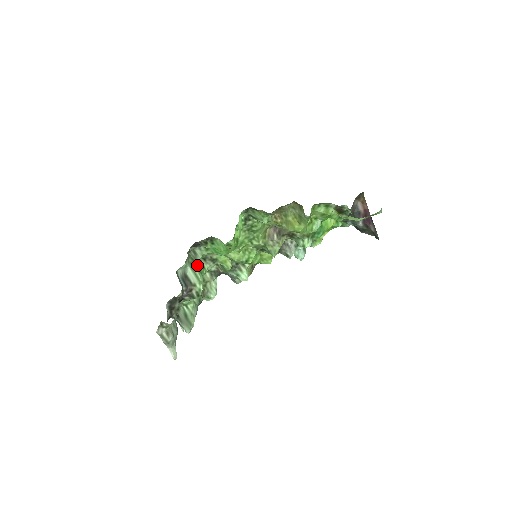
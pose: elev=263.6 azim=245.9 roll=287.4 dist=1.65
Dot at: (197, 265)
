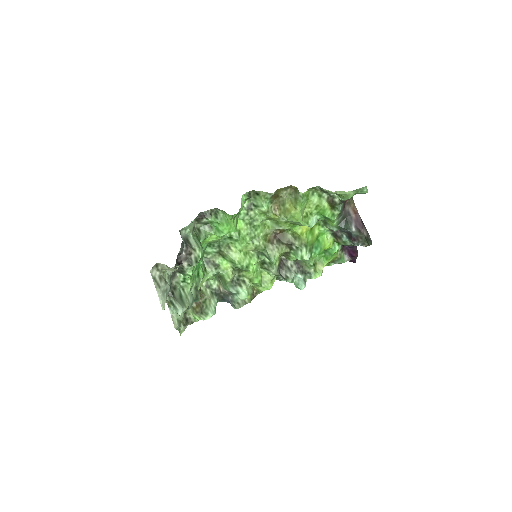
Dot at: (200, 241)
